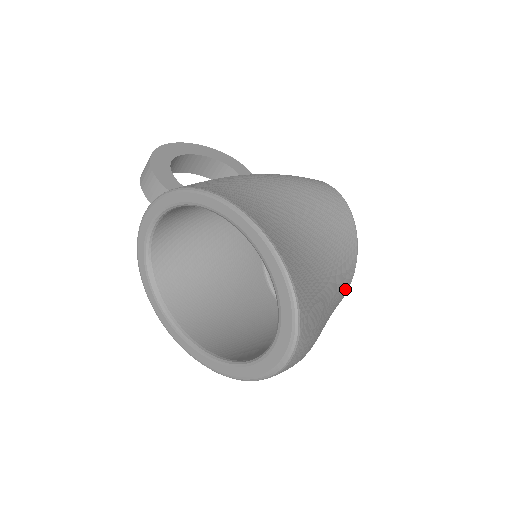
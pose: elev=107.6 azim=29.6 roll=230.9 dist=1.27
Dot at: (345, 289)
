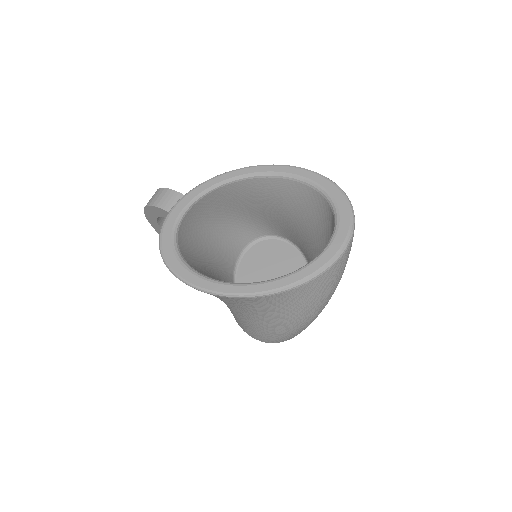
Dot at: occluded
